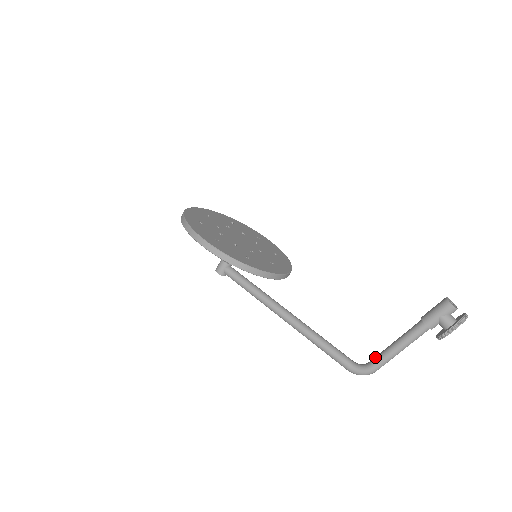
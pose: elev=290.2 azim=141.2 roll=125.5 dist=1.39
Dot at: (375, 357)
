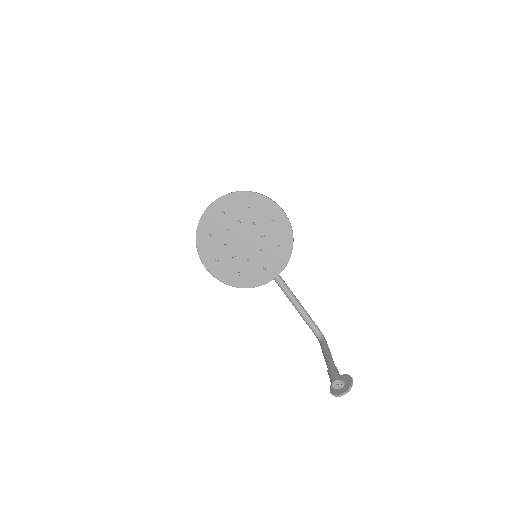
Dot at: (321, 345)
